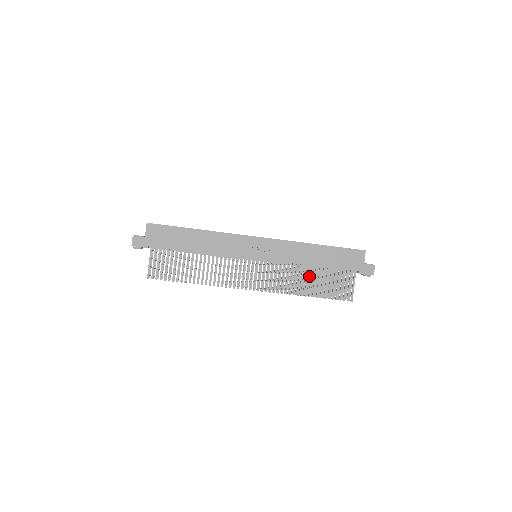
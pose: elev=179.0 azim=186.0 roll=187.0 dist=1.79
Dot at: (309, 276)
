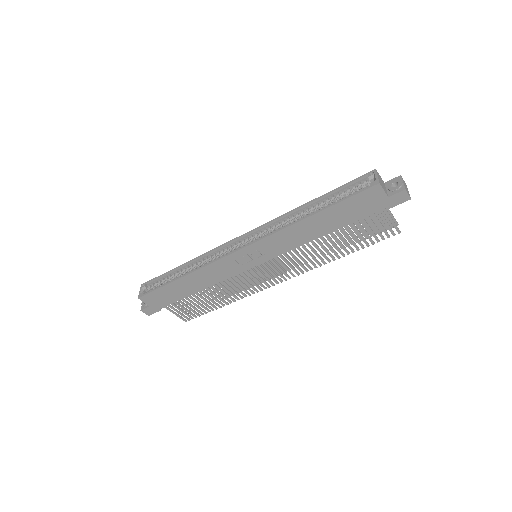
Dot at: occluded
